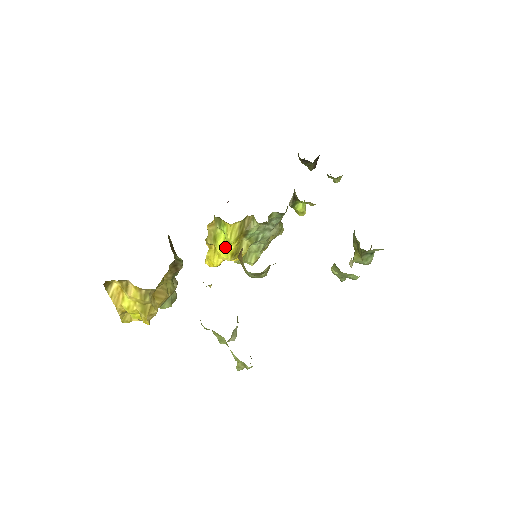
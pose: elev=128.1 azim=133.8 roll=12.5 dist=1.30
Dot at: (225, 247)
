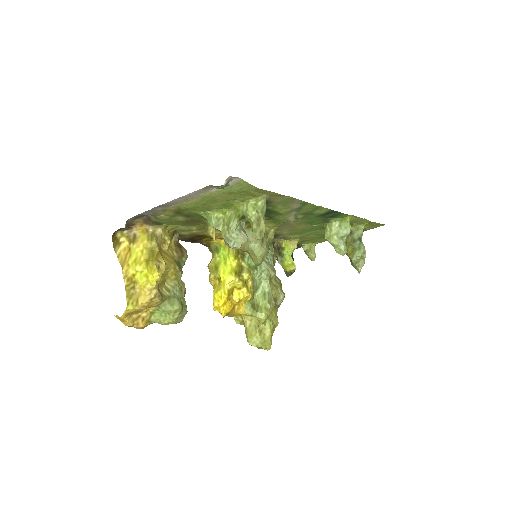
Dot at: (227, 267)
